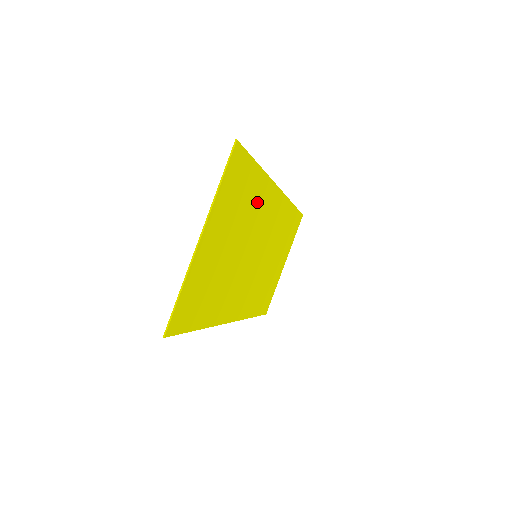
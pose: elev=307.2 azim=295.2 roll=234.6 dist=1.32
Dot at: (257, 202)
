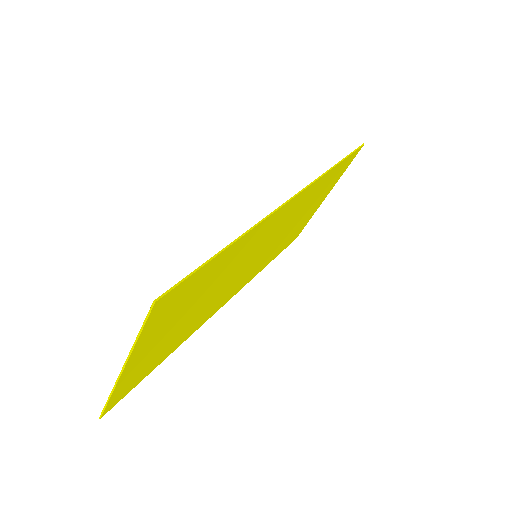
Dot at: (238, 252)
